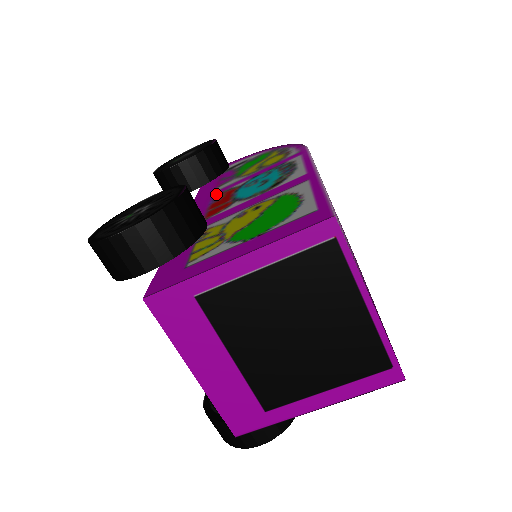
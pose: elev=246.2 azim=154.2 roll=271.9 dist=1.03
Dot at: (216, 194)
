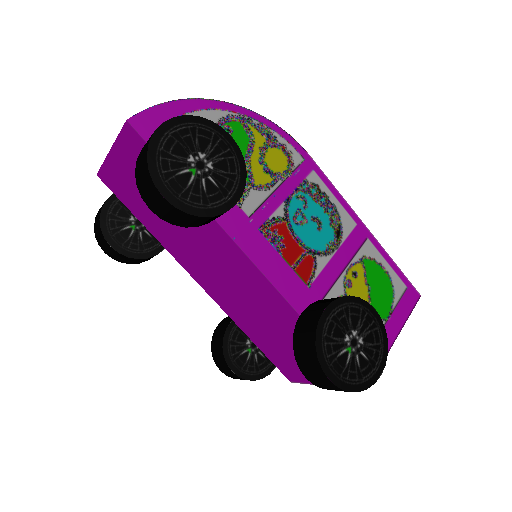
Dot at: (261, 227)
